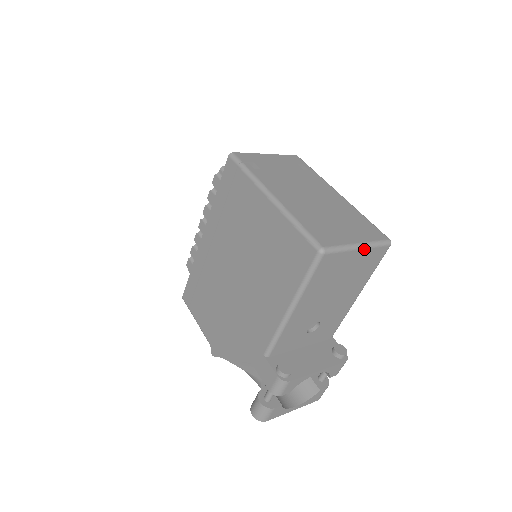
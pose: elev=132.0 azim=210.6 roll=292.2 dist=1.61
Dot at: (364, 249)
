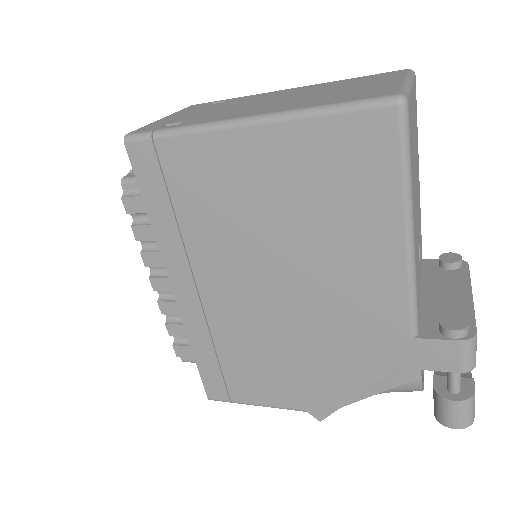
Dot at: (412, 85)
